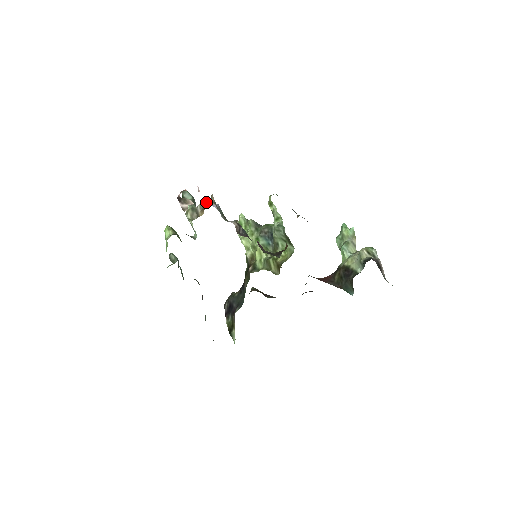
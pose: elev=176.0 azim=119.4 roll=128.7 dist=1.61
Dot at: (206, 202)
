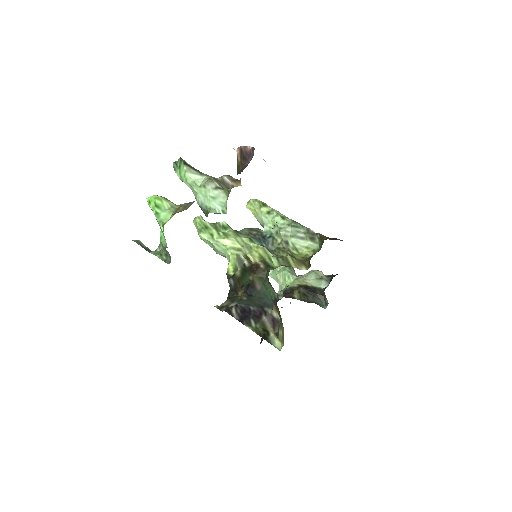
Dot at: (230, 176)
